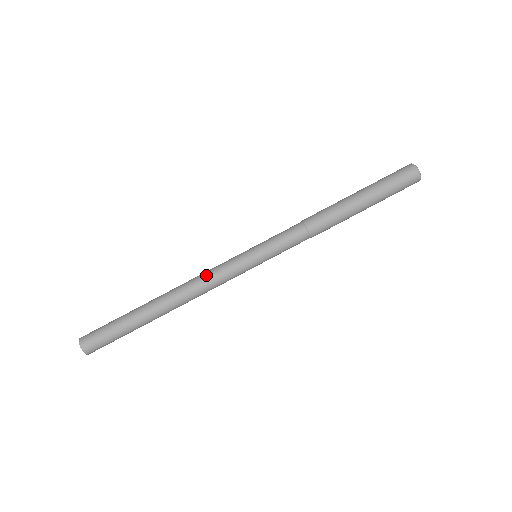
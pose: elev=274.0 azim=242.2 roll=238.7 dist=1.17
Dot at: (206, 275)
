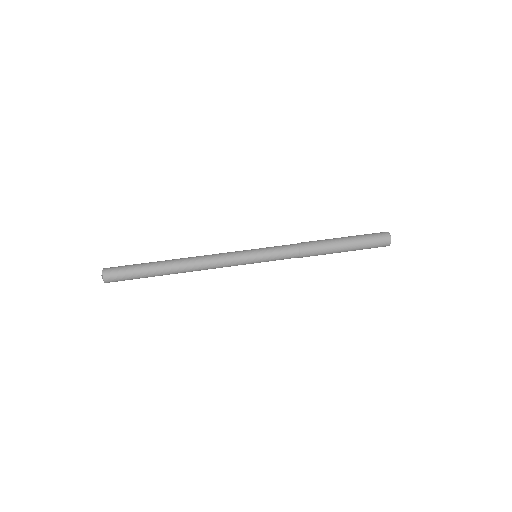
Dot at: (215, 254)
